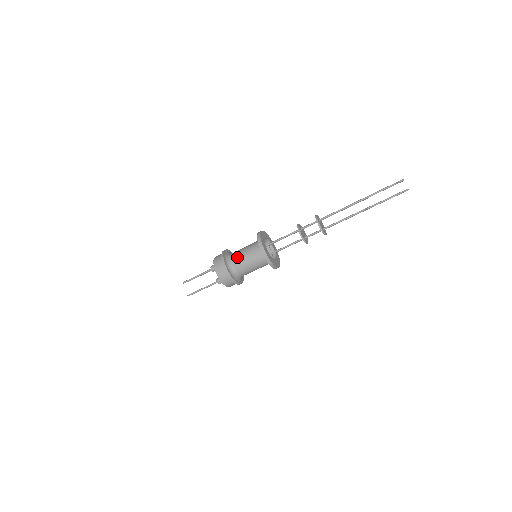
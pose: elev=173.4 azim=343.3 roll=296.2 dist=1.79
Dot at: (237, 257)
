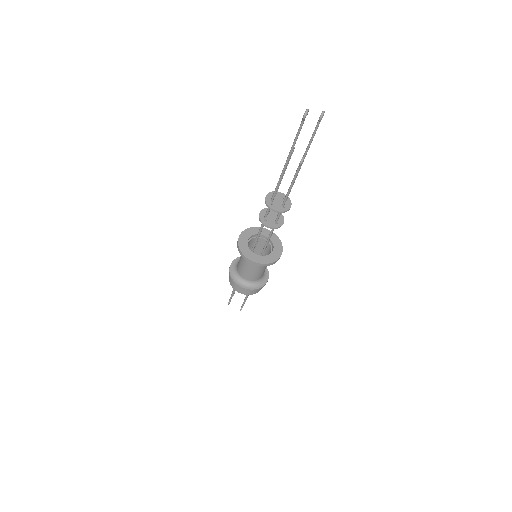
Dot at: (241, 271)
